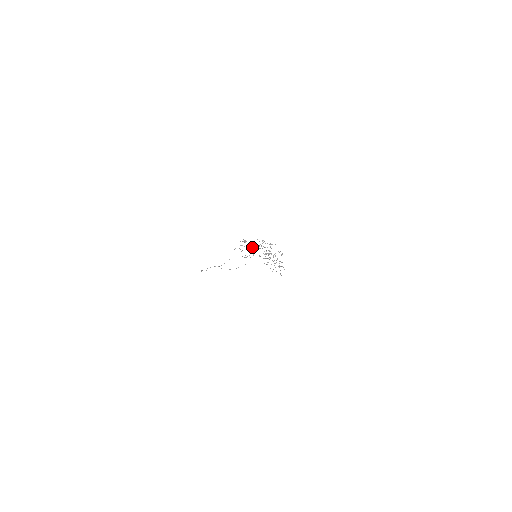
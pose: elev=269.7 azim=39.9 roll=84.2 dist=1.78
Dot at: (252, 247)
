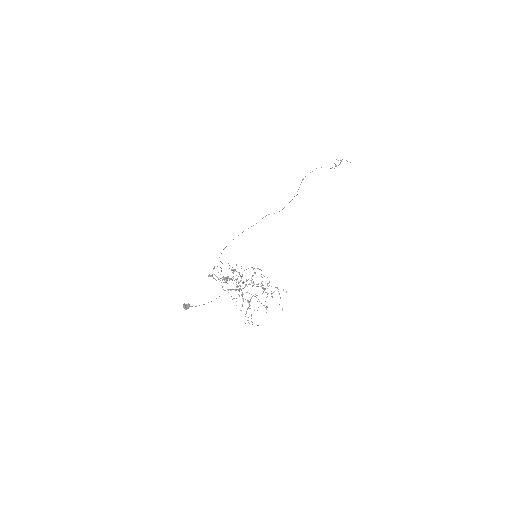
Dot at: occluded
